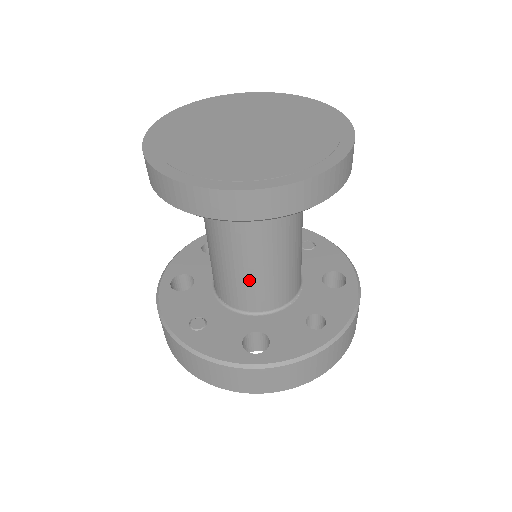
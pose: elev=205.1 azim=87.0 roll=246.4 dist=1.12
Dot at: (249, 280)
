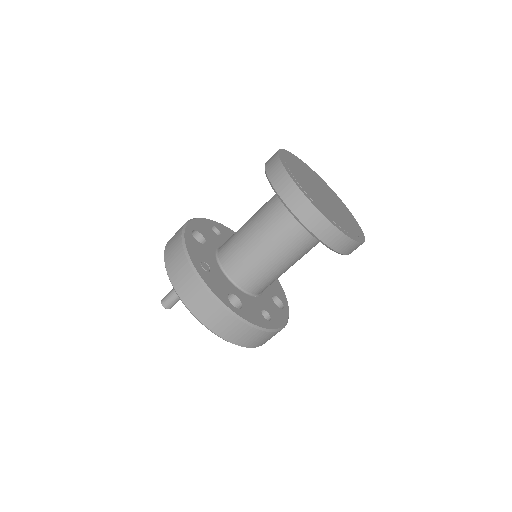
Dot at: (257, 265)
